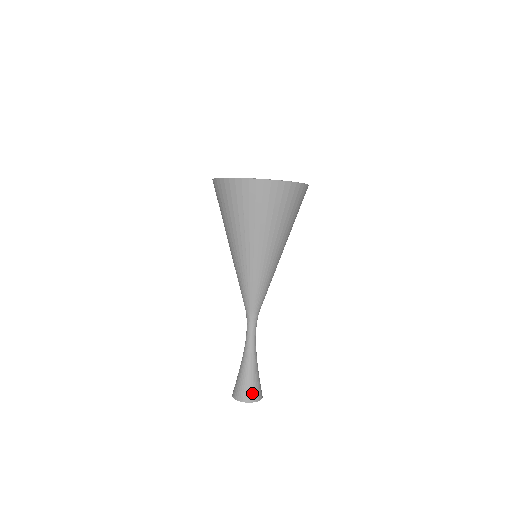
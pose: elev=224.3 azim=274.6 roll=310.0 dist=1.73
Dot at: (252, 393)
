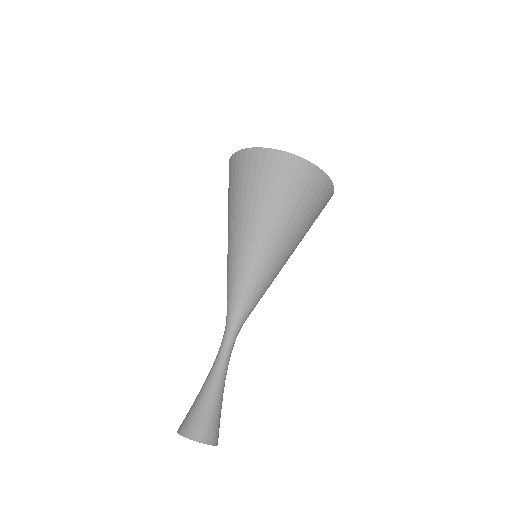
Dot at: (215, 432)
